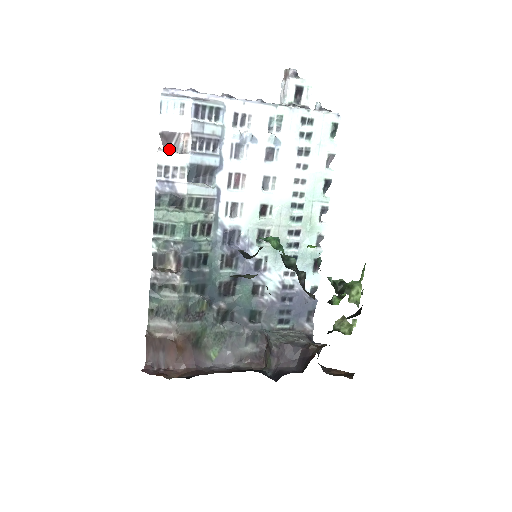
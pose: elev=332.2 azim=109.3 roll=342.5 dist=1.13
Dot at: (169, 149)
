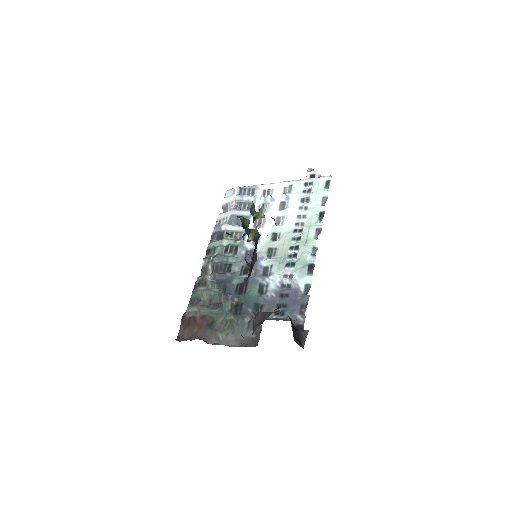
Dot at: (224, 212)
